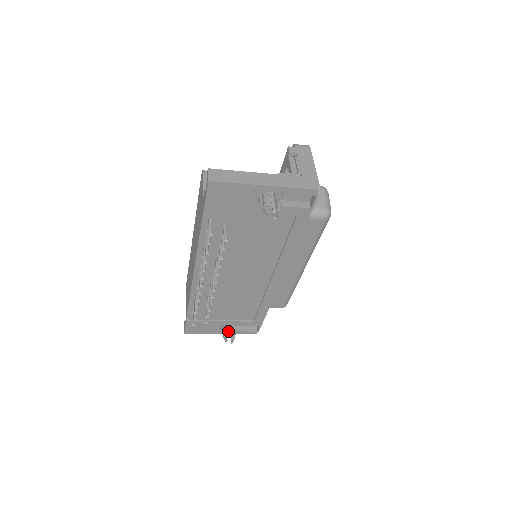
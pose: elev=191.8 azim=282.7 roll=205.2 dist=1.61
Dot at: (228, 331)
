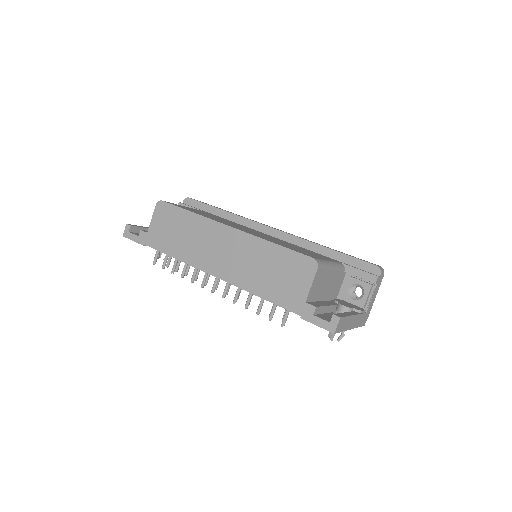
Dot at: occluded
